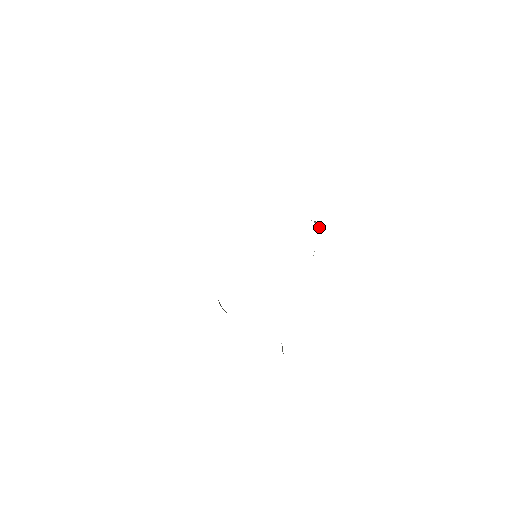
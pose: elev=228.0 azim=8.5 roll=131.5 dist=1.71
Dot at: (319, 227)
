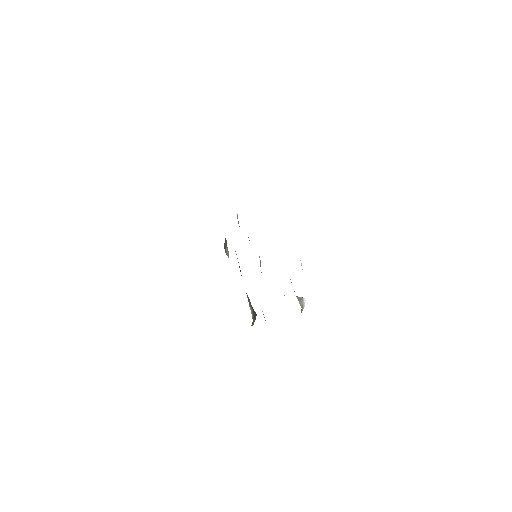
Dot at: (302, 309)
